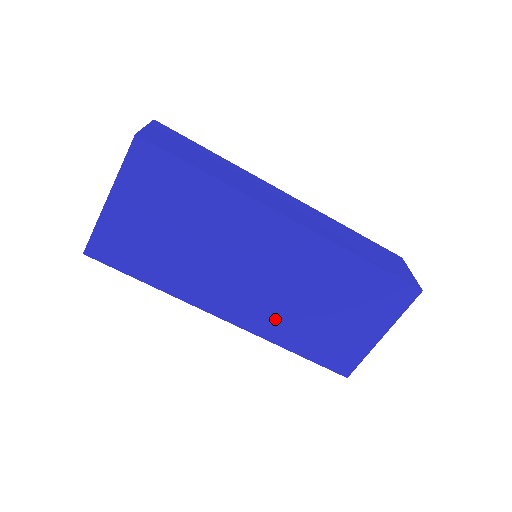
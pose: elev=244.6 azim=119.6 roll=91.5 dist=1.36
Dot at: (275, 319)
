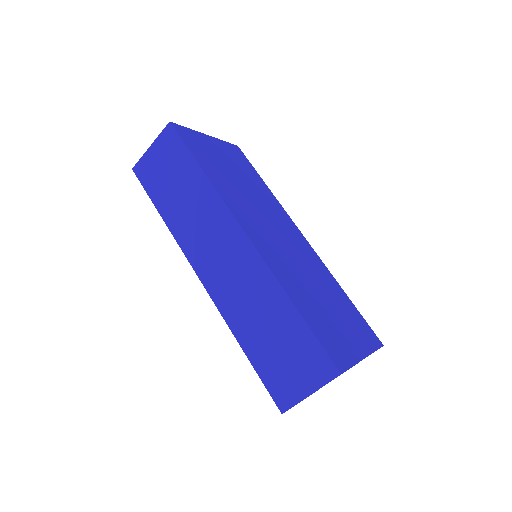
Dot at: (285, 270)
